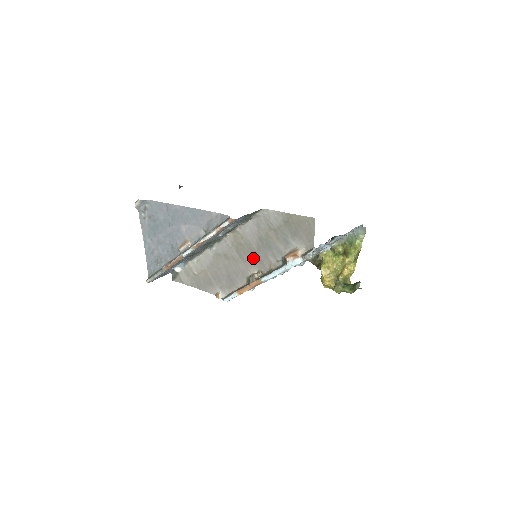
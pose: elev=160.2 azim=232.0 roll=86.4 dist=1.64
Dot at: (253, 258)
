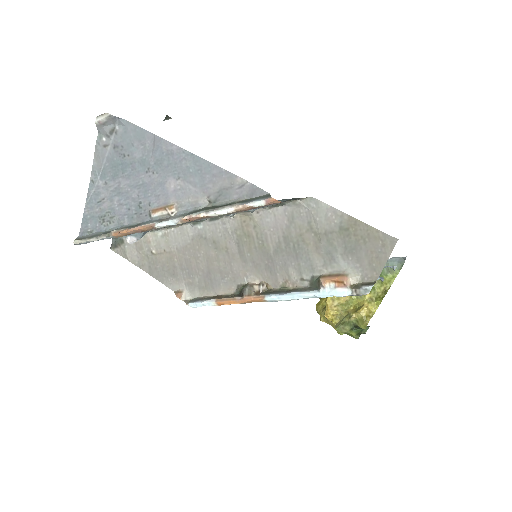
Dot at: (261, 261)
